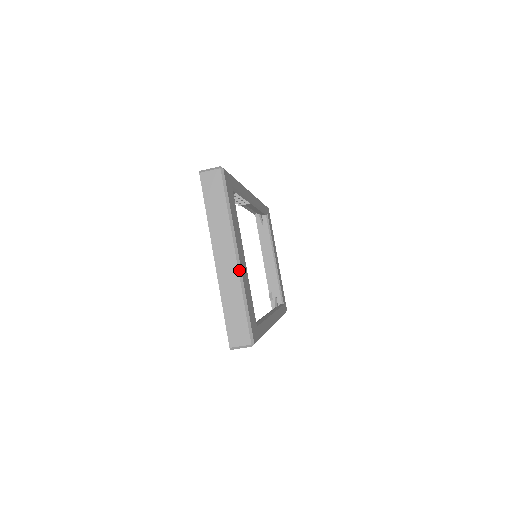
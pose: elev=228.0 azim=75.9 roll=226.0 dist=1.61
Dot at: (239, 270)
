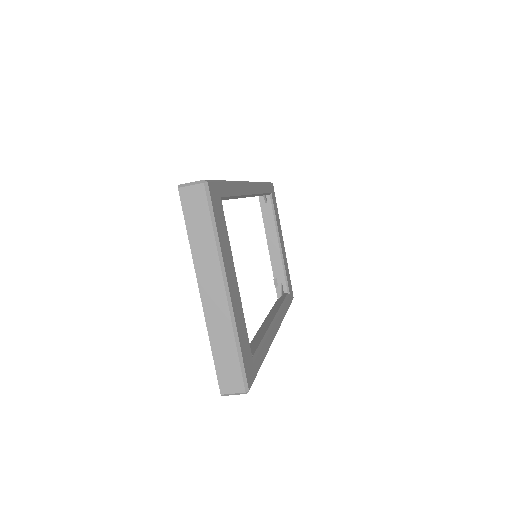
Dot at: (230, 307)
